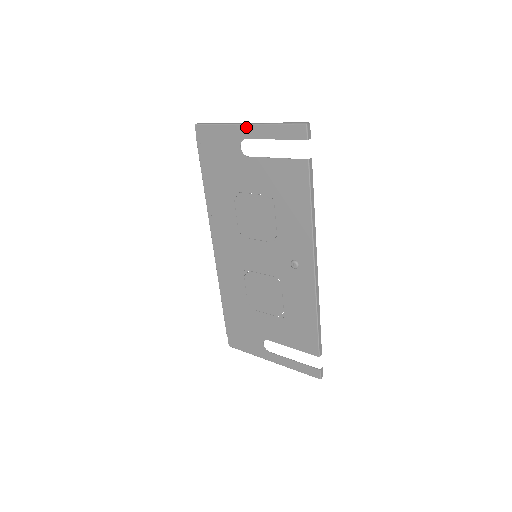
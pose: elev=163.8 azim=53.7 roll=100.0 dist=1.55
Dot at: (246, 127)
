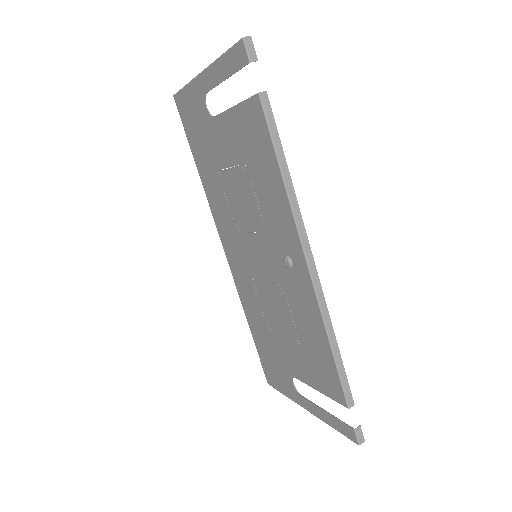
Dot at: (202, 76)
